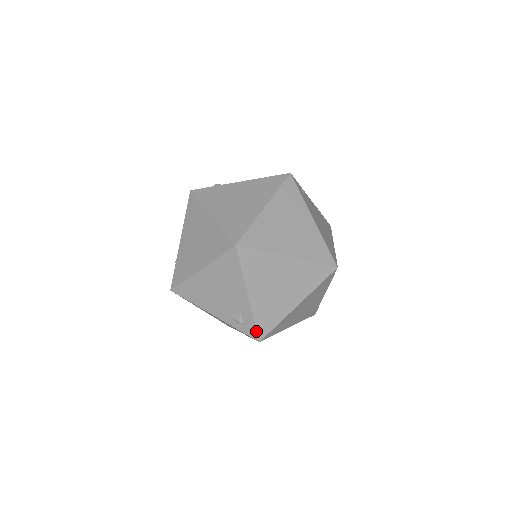
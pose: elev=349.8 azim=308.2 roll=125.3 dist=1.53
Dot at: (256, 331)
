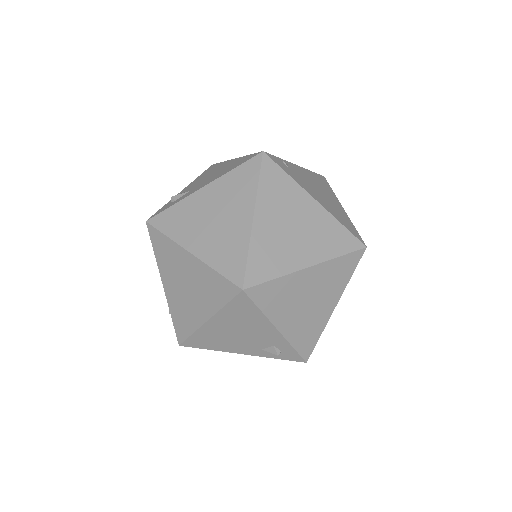
Dot at: (299, 355)
